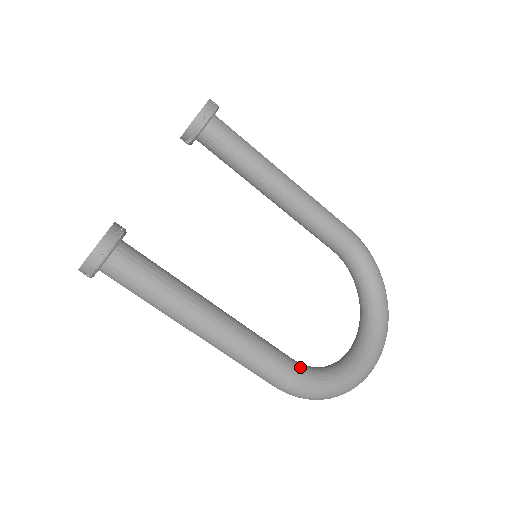
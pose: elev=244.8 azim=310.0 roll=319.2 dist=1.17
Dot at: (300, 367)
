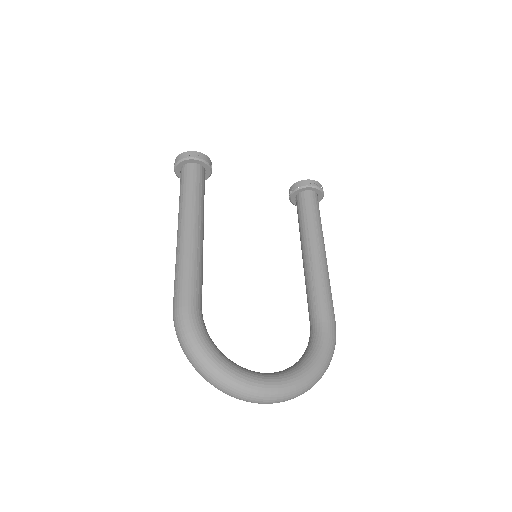
Dot at: (199, 309)
